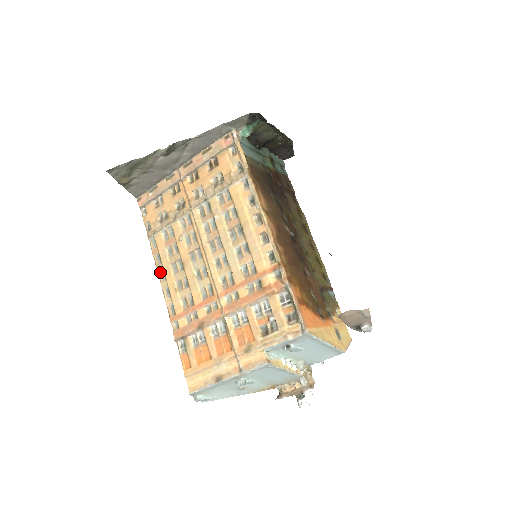
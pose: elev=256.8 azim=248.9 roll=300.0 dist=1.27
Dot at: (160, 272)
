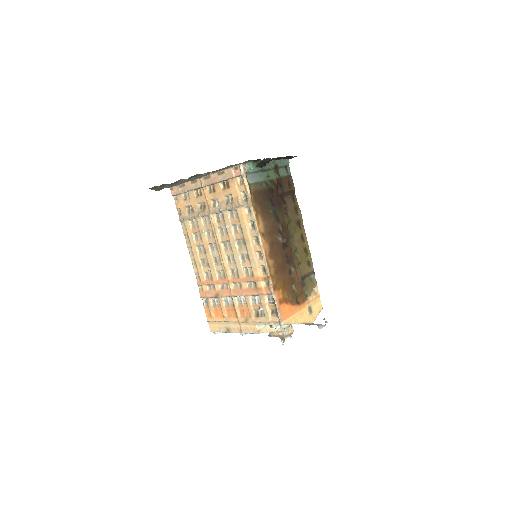
Dot at: (189, 248)
